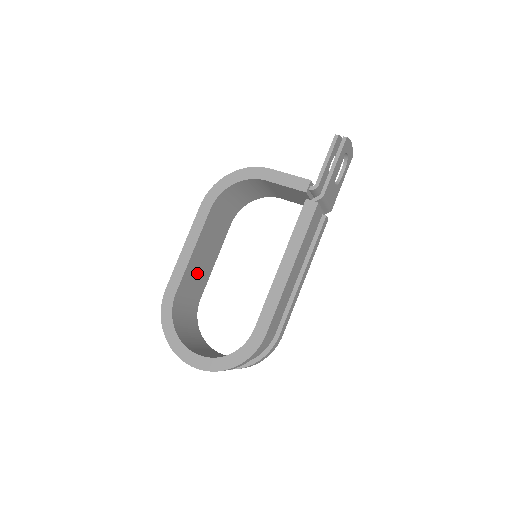
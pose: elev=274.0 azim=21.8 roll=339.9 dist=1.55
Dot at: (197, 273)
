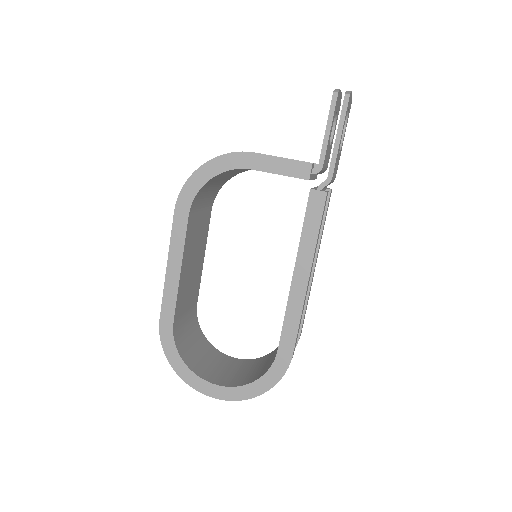
Dot at: (189, 285)
